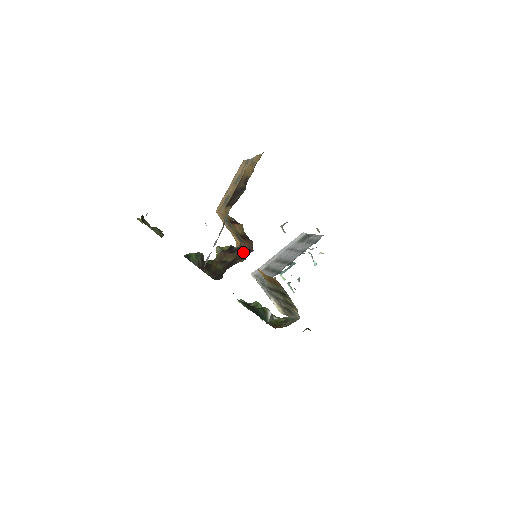
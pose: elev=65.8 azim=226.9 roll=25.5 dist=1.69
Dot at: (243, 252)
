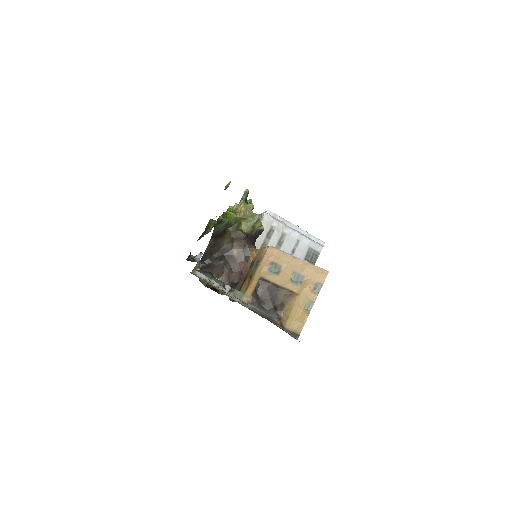
Dot at: (240, 269)
